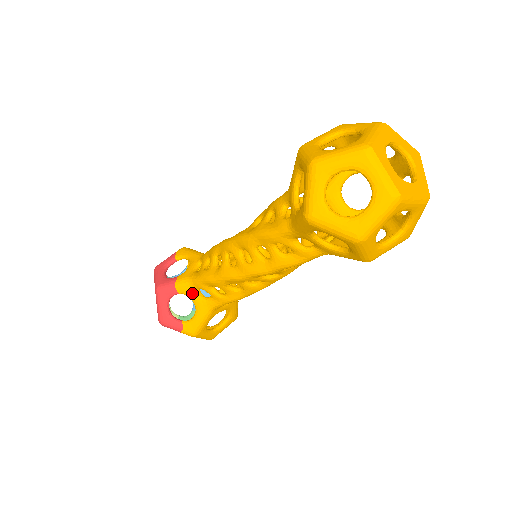
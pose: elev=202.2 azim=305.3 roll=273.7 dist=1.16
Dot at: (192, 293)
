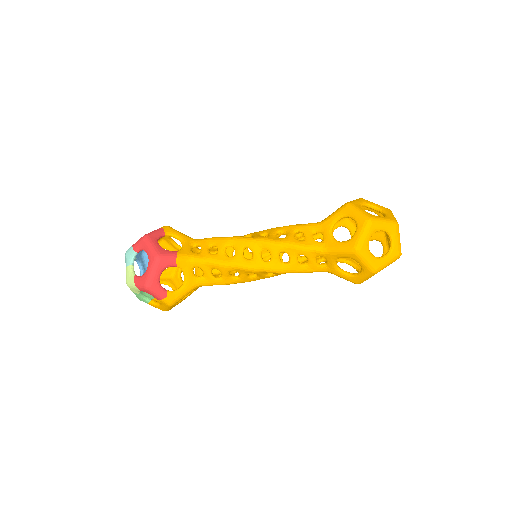
Dot at: (188, 269)
